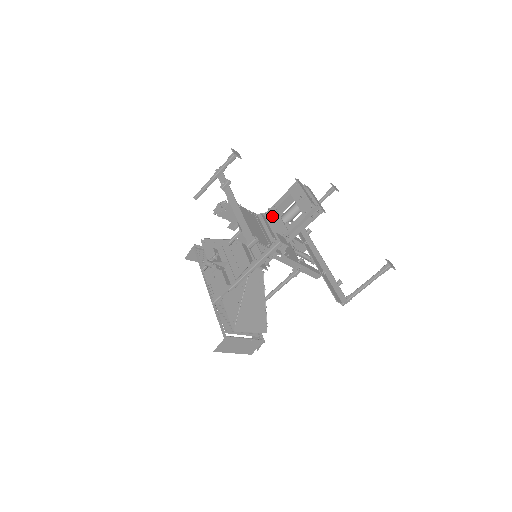
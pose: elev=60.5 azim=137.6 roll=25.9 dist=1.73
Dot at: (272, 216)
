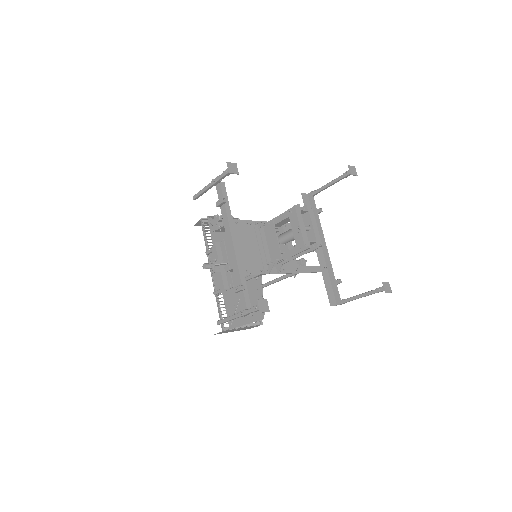
Dot at: (270, 233)
